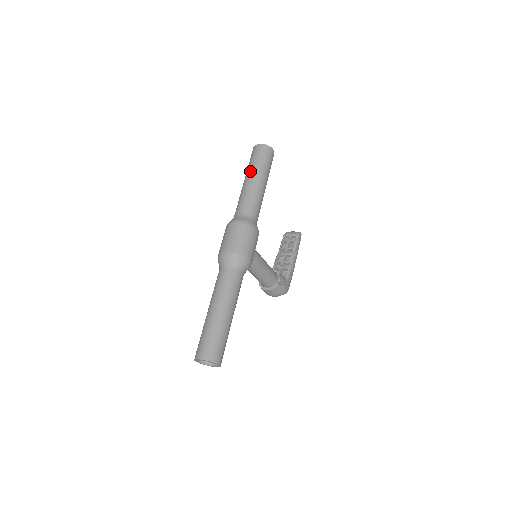
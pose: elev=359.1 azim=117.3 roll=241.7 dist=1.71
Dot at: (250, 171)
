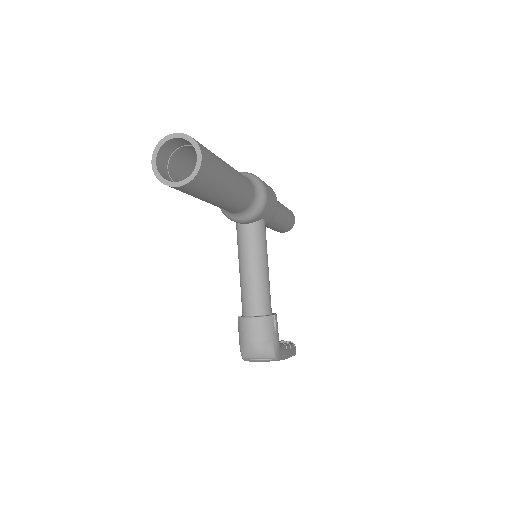
Dot at: occluded
